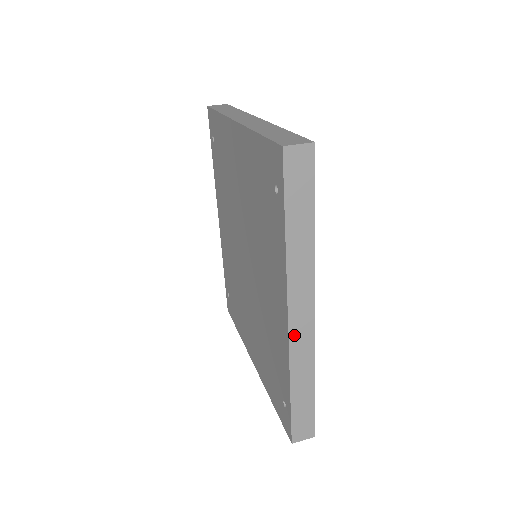
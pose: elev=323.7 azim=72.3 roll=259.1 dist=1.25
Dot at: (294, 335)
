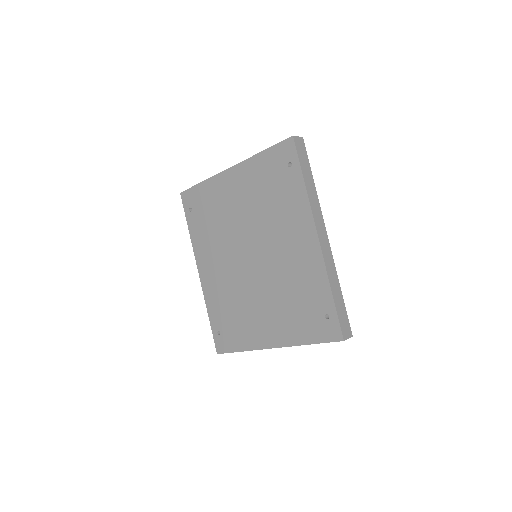
Dot at: (323, 248)
